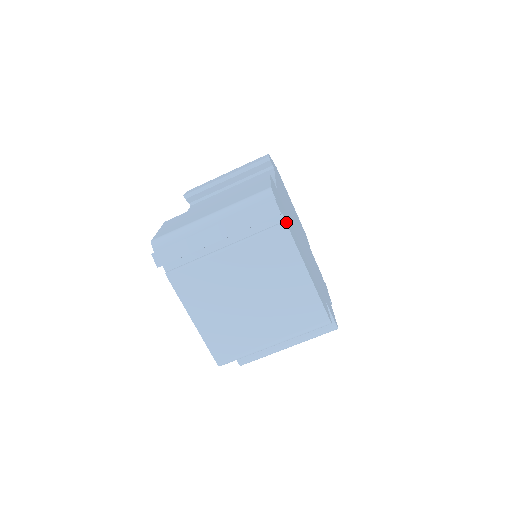
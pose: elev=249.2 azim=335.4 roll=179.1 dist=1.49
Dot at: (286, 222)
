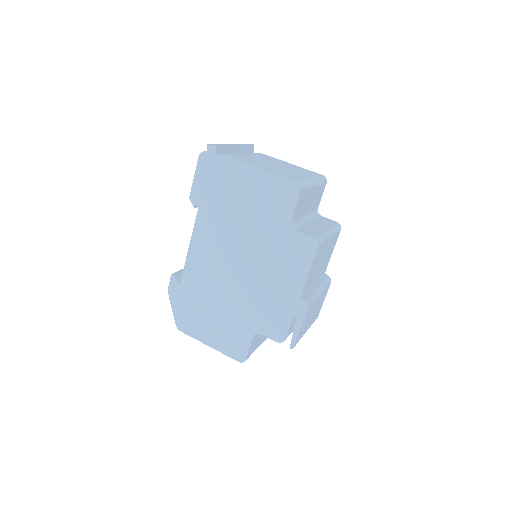
Dot at: occluded
